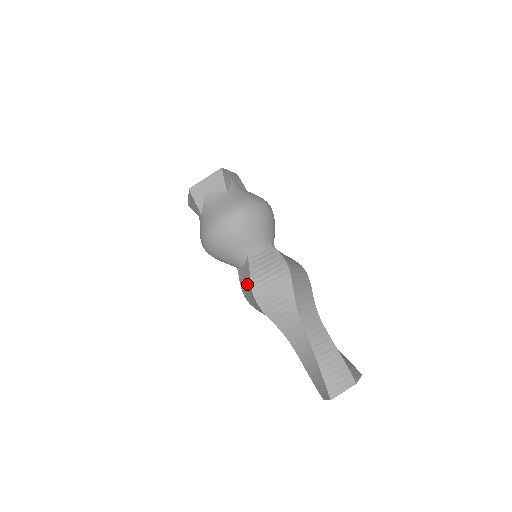
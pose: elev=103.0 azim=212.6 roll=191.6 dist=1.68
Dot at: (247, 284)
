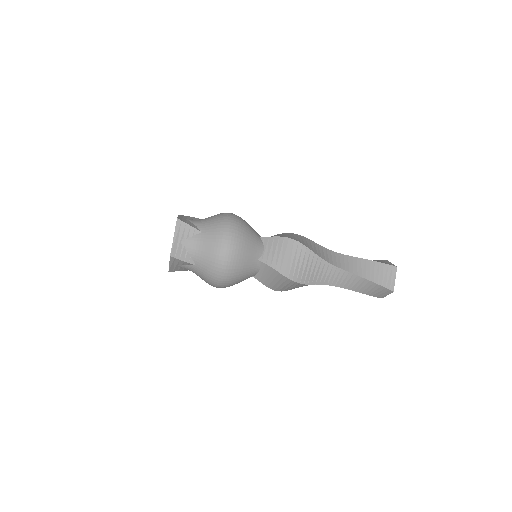
Dot at: (275, 278)
